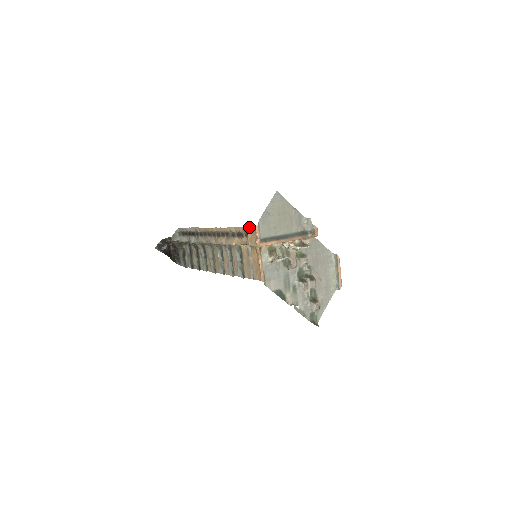
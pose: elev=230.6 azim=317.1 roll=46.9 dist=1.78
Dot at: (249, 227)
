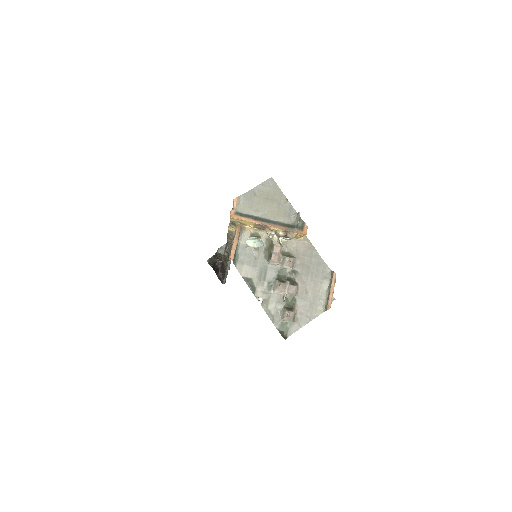
Dot at: occluded
